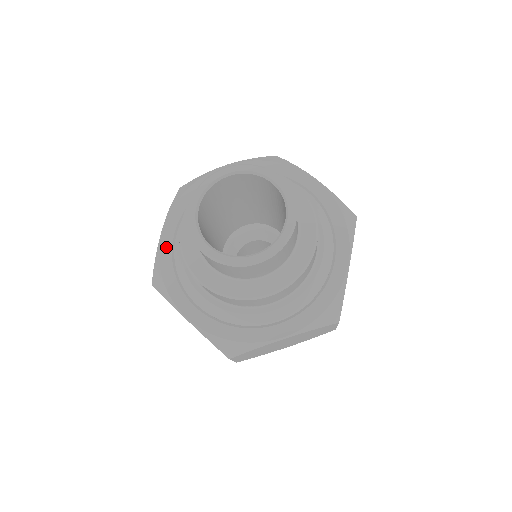
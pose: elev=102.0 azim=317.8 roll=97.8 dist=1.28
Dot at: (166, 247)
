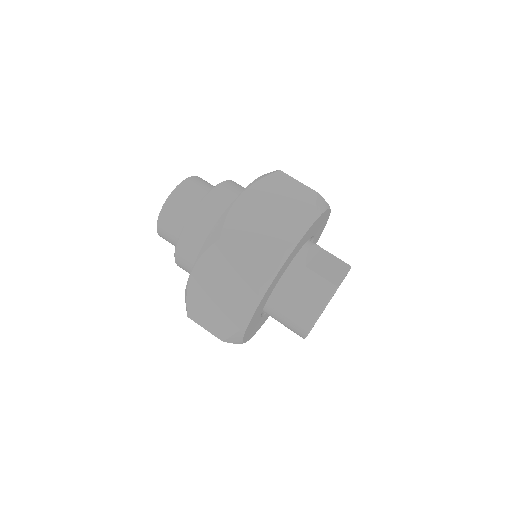
Dot at: occluded
